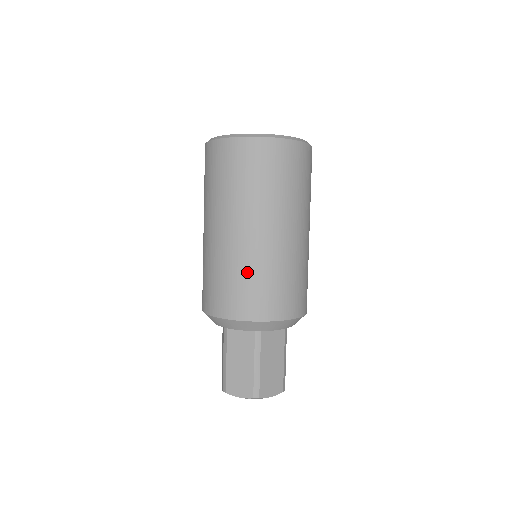
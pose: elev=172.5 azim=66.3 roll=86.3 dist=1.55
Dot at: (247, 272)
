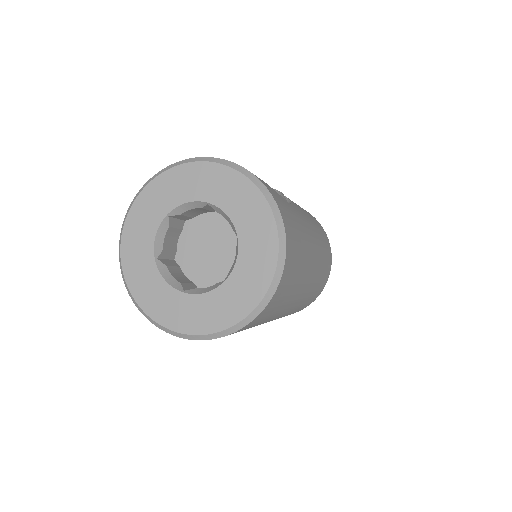
Dot at: occluded
